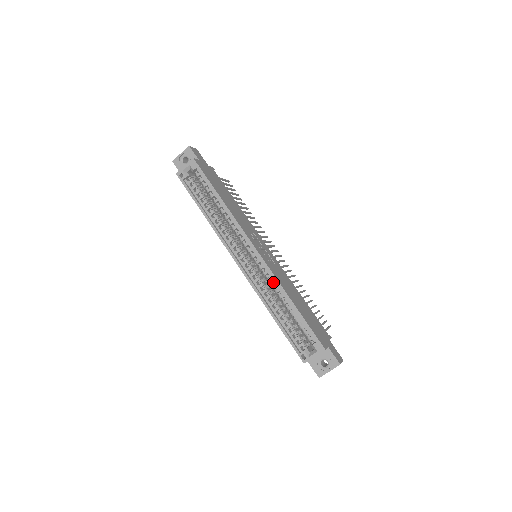
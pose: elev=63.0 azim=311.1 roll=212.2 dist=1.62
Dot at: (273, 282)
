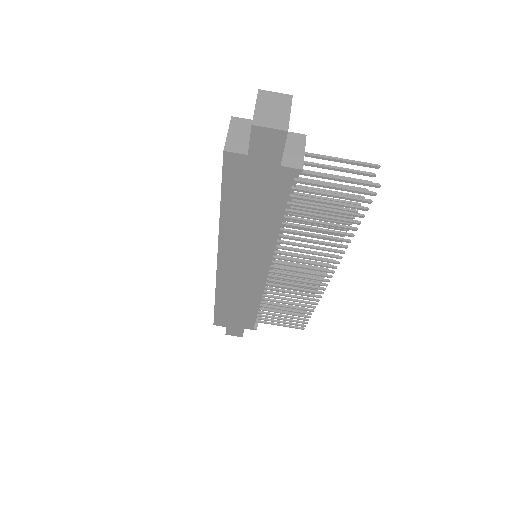
Dot at: occluded
